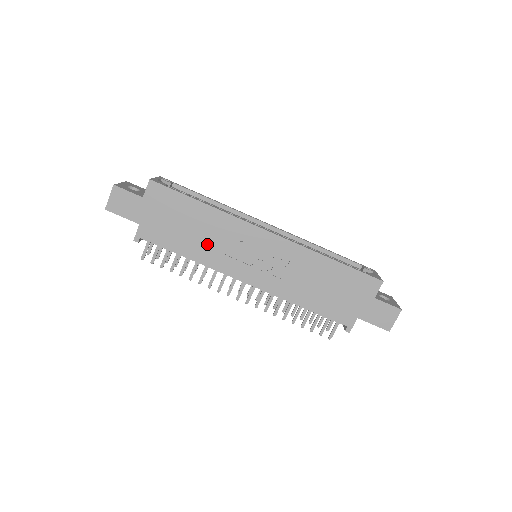
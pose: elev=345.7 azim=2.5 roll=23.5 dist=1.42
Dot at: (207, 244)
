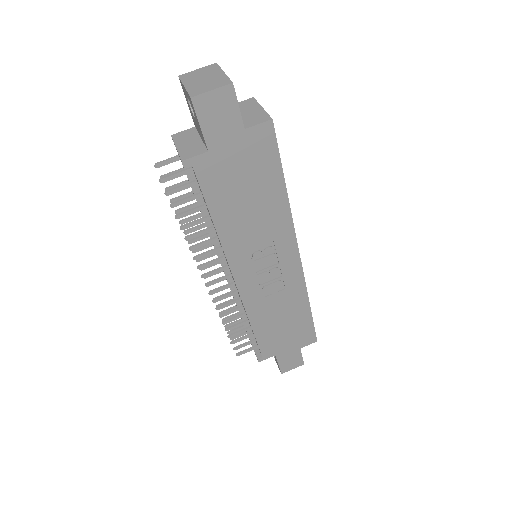
Dot at: (245, 227)
